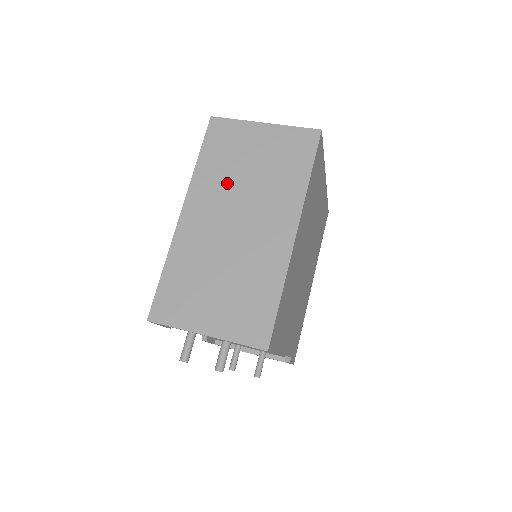
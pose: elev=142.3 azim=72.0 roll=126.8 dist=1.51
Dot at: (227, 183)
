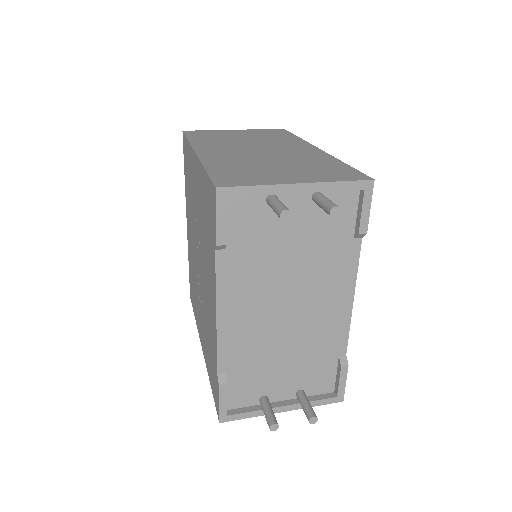
Dot at: (229, 142)
